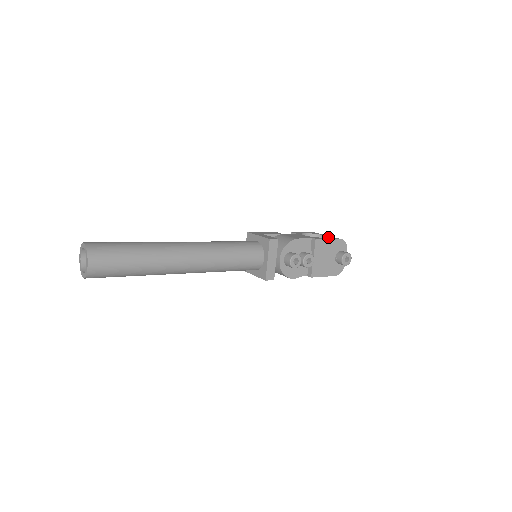
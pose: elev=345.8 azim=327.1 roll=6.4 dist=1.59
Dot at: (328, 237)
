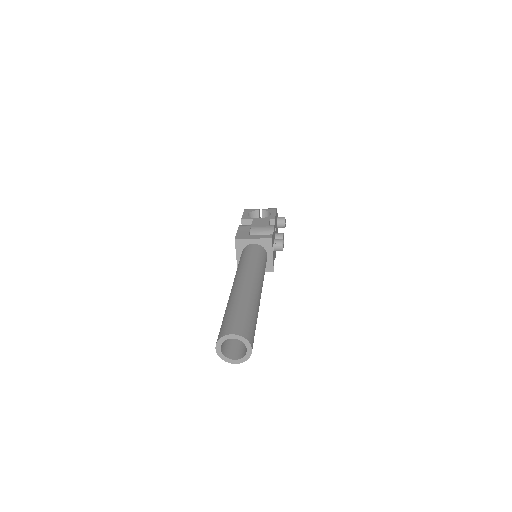
Dot at: (270, 211)
